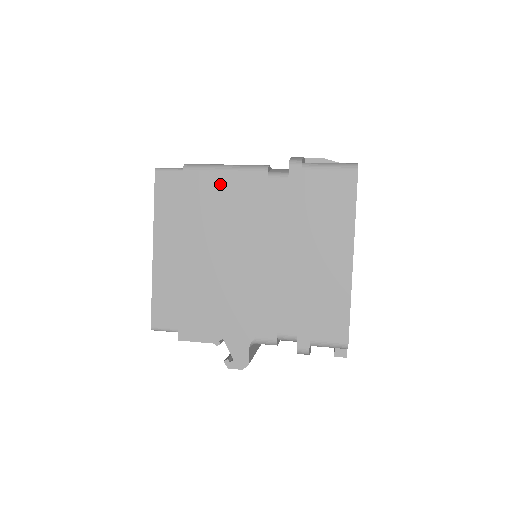
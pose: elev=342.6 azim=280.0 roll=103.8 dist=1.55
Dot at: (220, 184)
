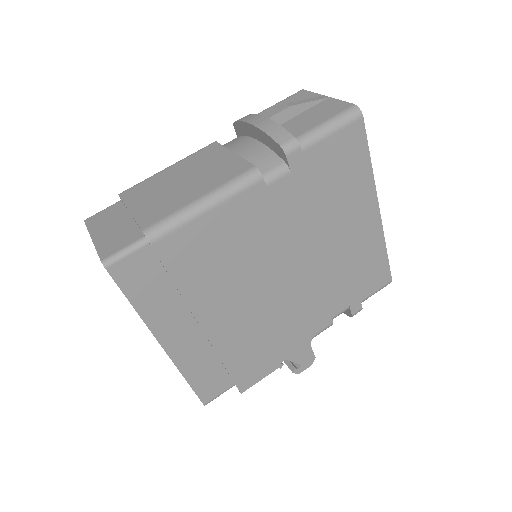
Dot at: (211, 229)
